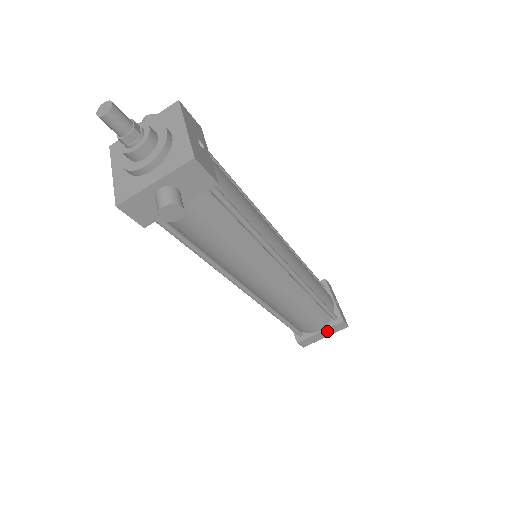
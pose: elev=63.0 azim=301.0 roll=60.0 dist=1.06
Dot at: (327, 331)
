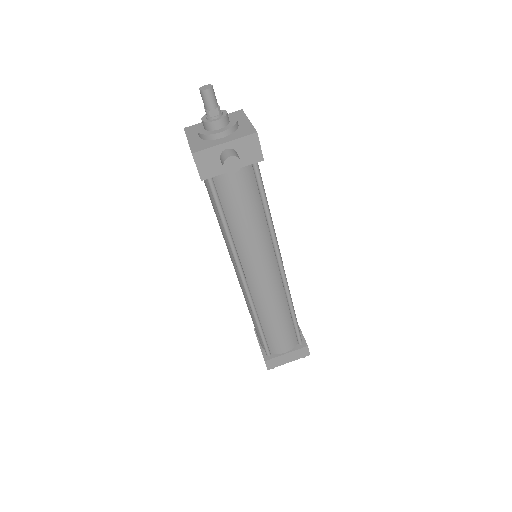
Dot at: (292, 354)
